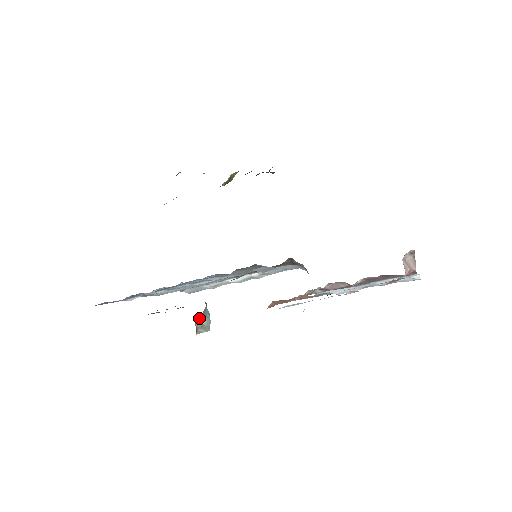
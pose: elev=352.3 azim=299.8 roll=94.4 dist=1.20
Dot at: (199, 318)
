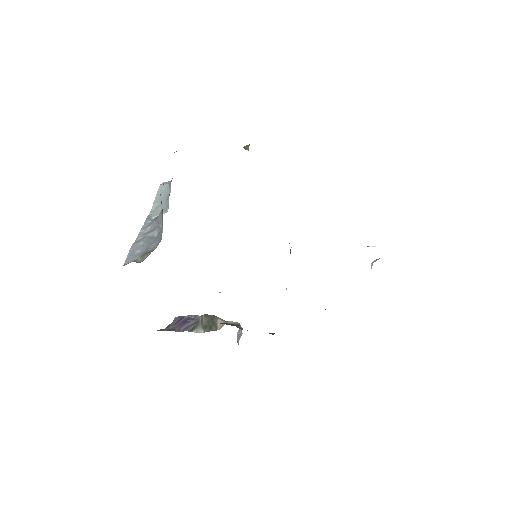
Dot at: (237, 334)
